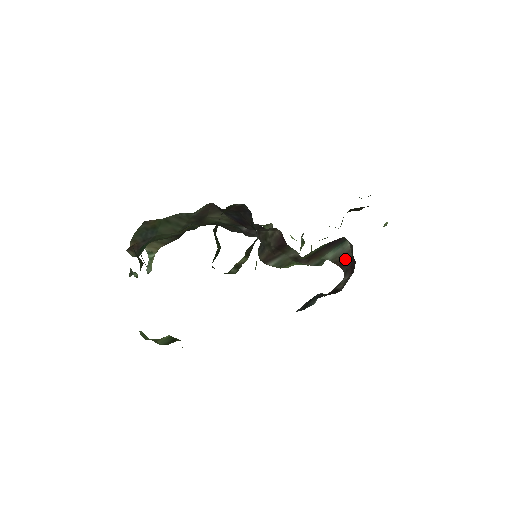
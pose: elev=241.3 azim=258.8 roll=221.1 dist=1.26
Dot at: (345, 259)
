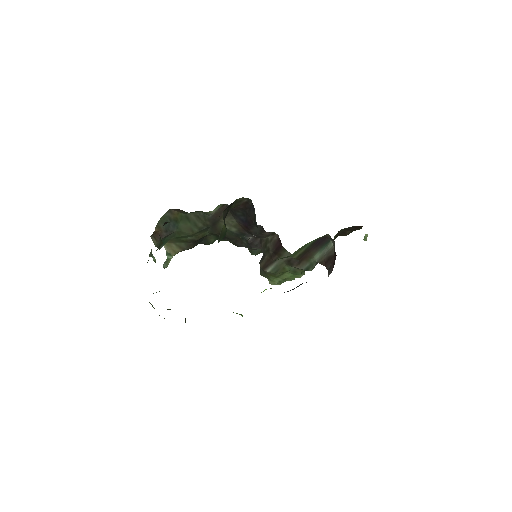
Dot at: (329, 258)
